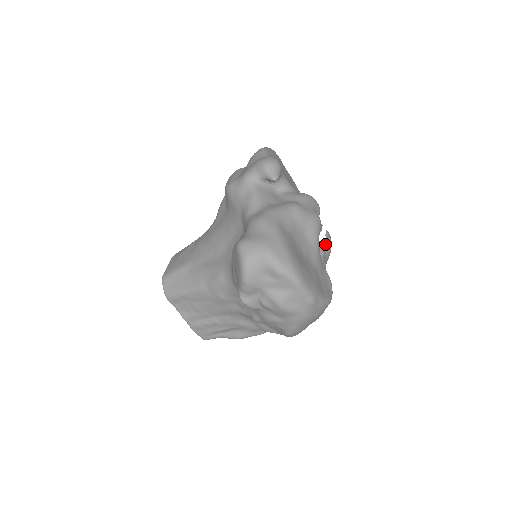
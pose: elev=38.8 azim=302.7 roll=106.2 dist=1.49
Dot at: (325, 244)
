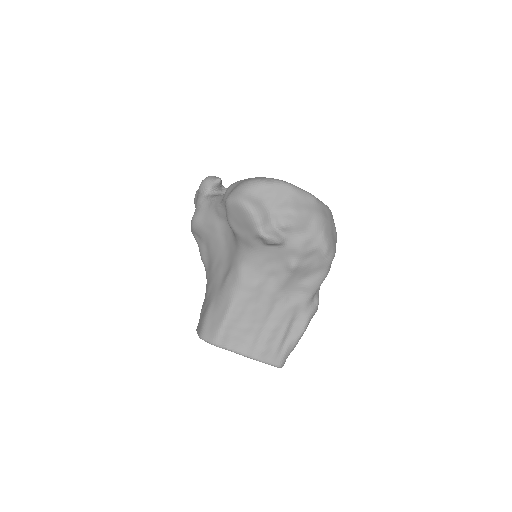
Dot at: occluded
